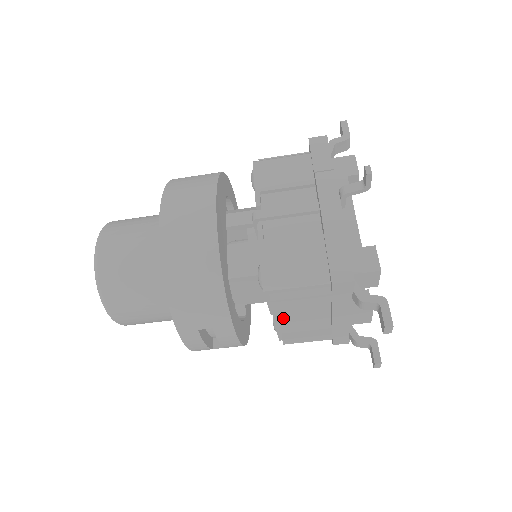
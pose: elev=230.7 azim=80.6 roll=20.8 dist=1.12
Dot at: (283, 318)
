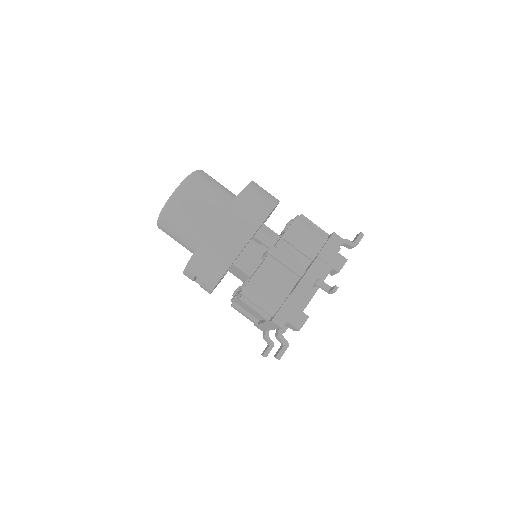
Dot at: occluded
